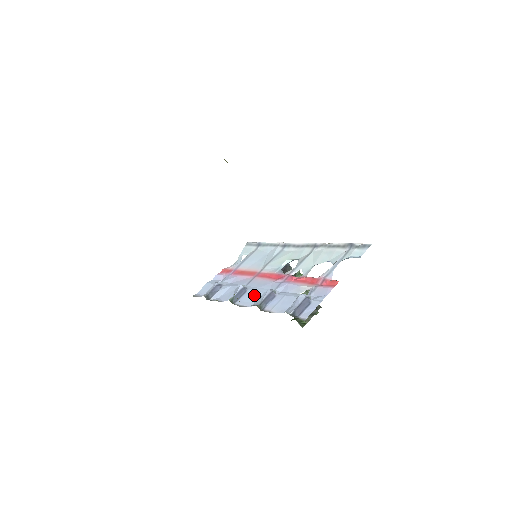
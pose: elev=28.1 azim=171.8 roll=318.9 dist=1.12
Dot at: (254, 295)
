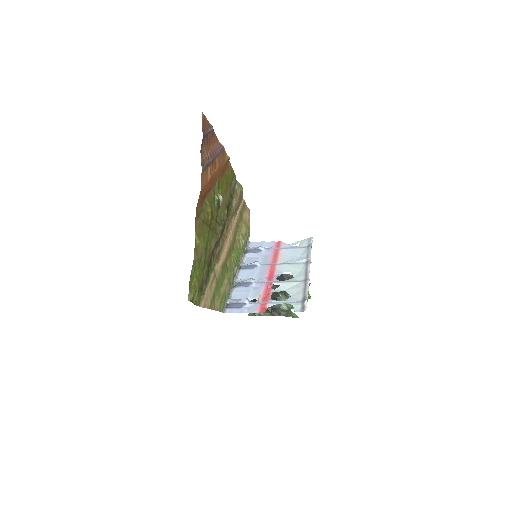
Dot at: (250, 275)
